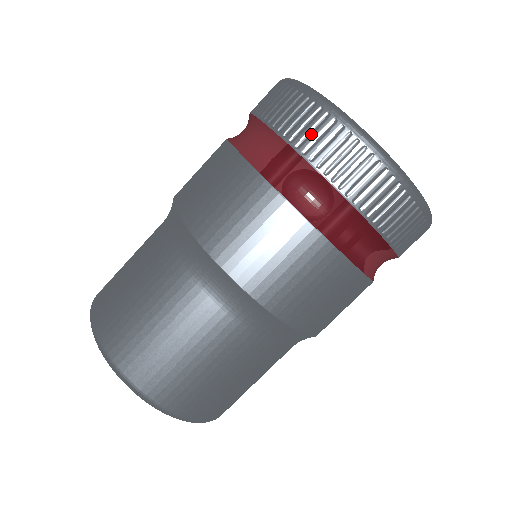
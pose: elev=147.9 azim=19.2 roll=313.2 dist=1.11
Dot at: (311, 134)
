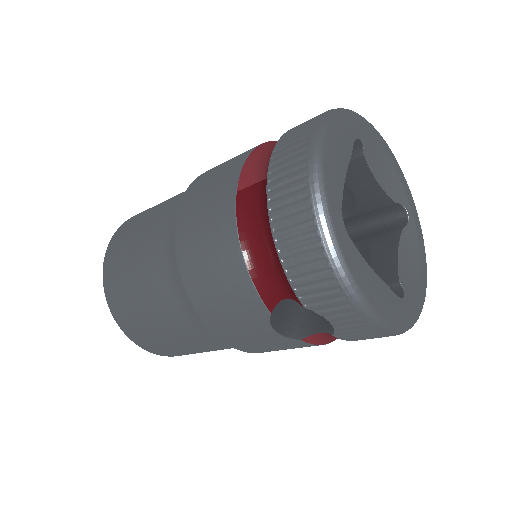
Dot at: occluded
